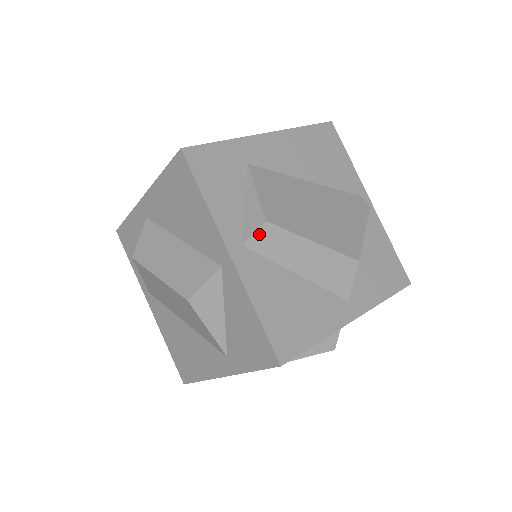
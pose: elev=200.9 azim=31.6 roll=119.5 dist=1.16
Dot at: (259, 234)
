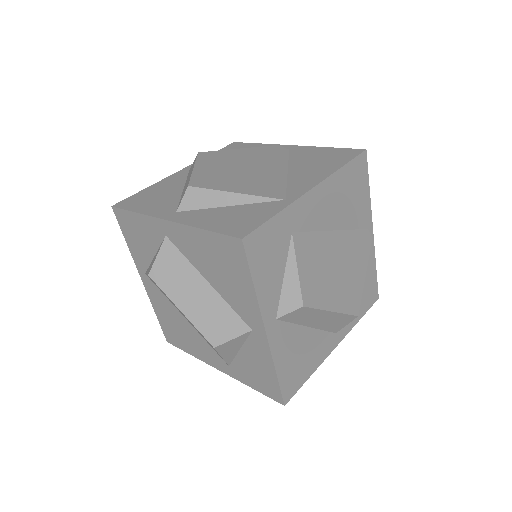
Dot at: (293, 313)
